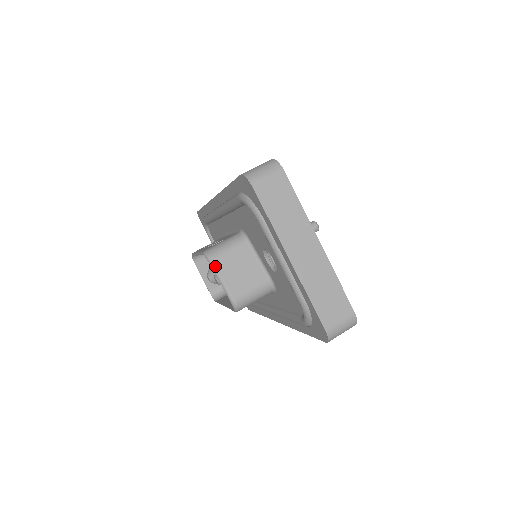
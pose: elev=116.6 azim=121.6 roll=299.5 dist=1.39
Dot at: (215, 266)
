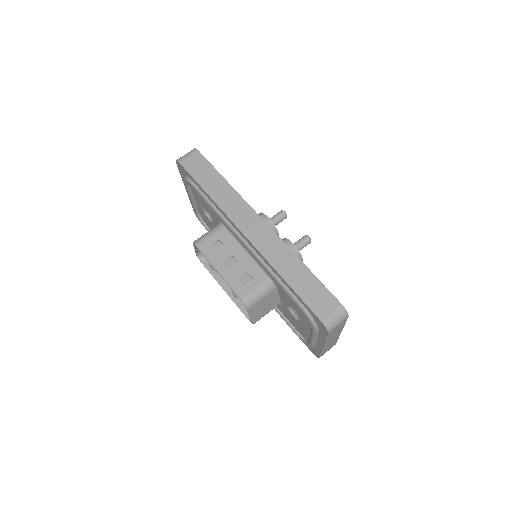
Dot at: (250, 311)
